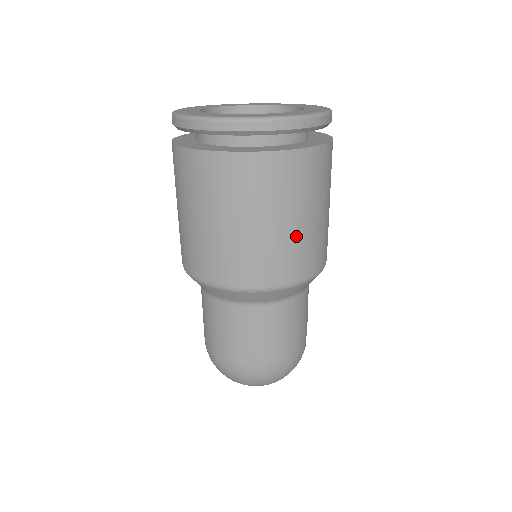
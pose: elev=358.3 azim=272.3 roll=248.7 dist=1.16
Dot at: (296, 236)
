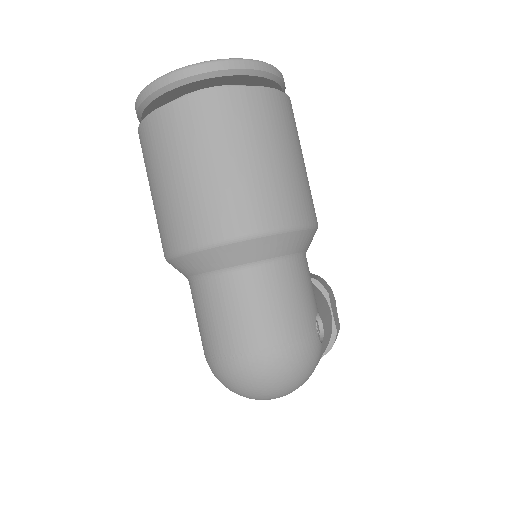
Dot at: (251, 176)
